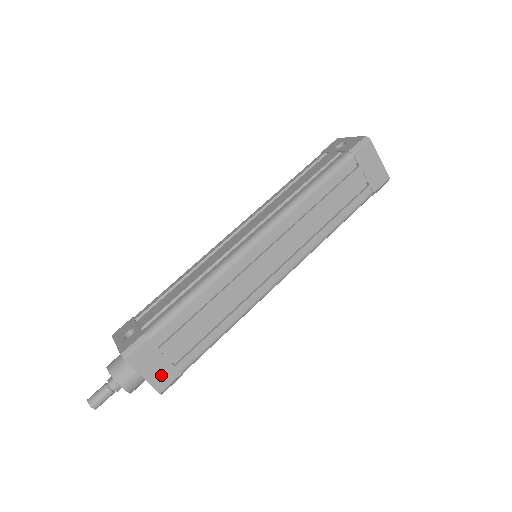
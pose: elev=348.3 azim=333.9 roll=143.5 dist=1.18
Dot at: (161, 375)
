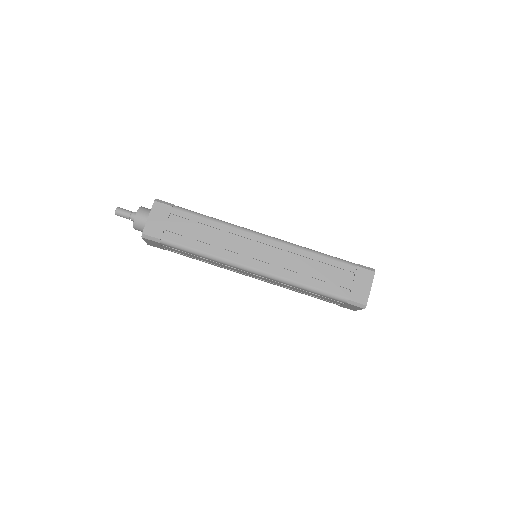
Dot at: (154, 227)
